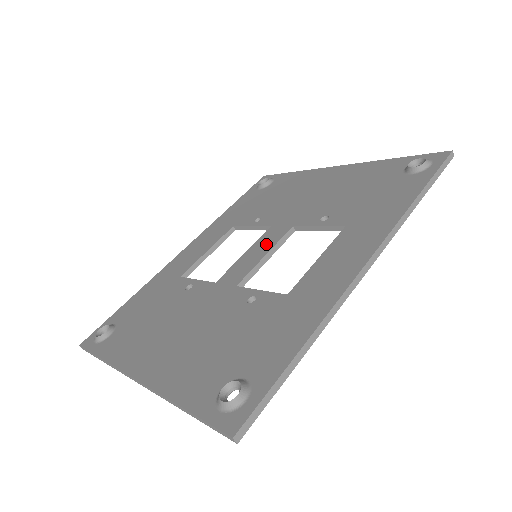
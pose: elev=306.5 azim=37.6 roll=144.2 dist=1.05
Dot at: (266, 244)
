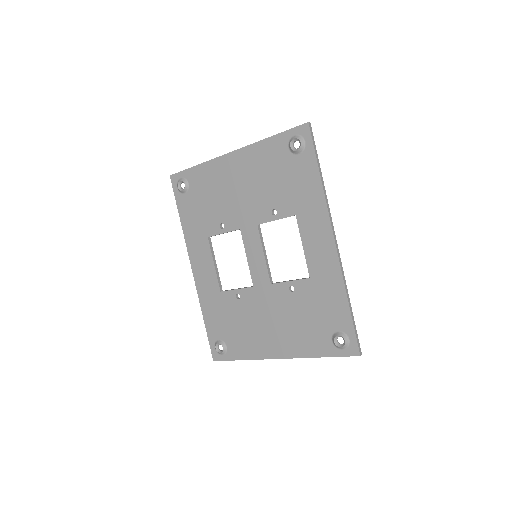
Dot at: (255, 246)
